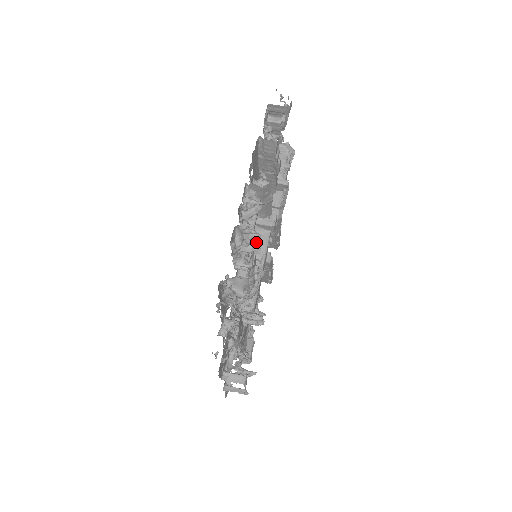
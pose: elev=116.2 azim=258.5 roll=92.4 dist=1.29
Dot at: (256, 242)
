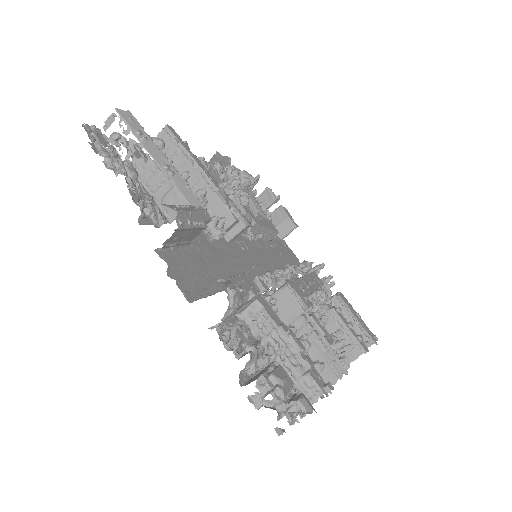
Dot at: occluded
